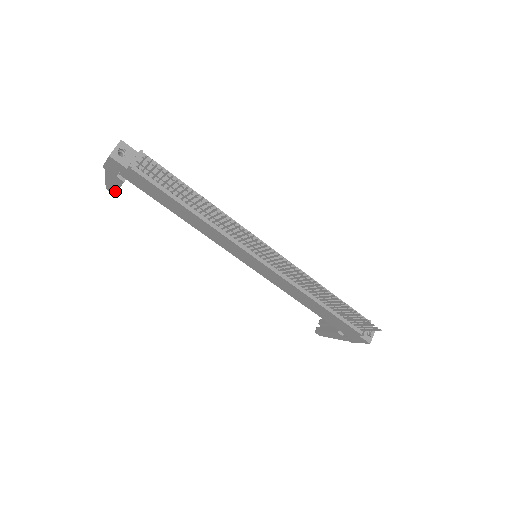
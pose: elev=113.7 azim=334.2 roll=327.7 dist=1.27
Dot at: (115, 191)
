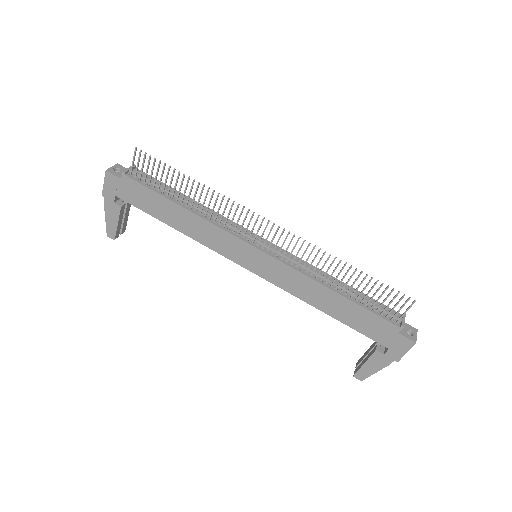
Dot at: (115, 233)
